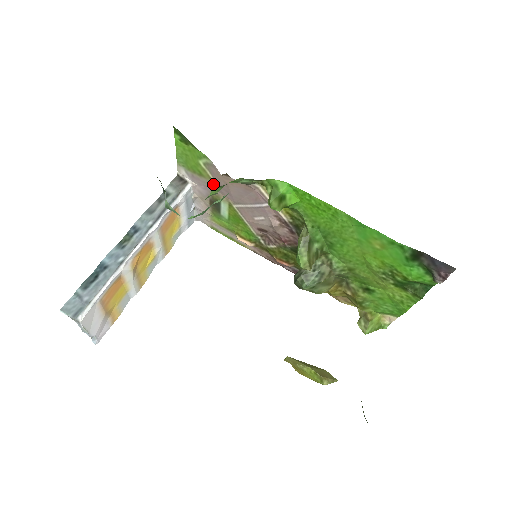
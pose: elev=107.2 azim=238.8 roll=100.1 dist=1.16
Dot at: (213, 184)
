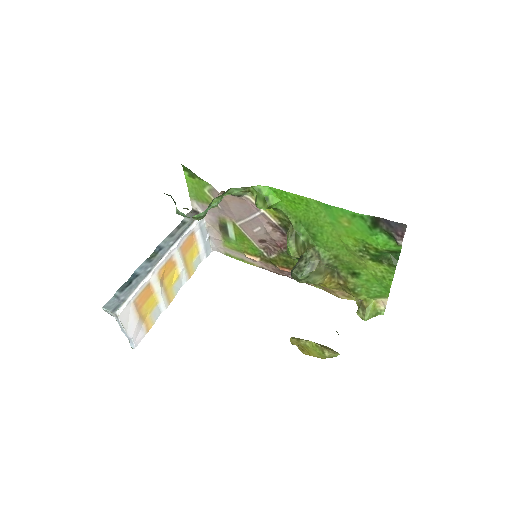
Dot at: (218, 208)
